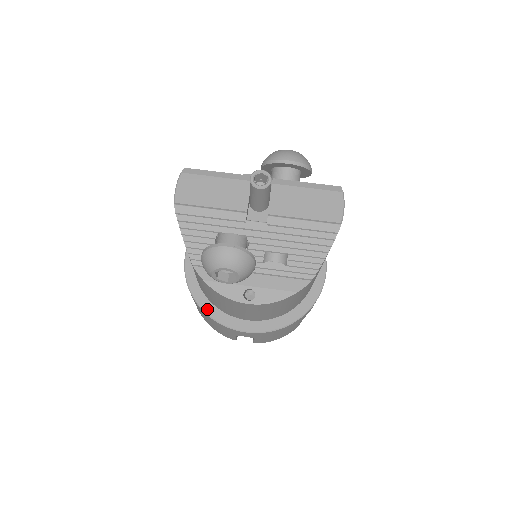
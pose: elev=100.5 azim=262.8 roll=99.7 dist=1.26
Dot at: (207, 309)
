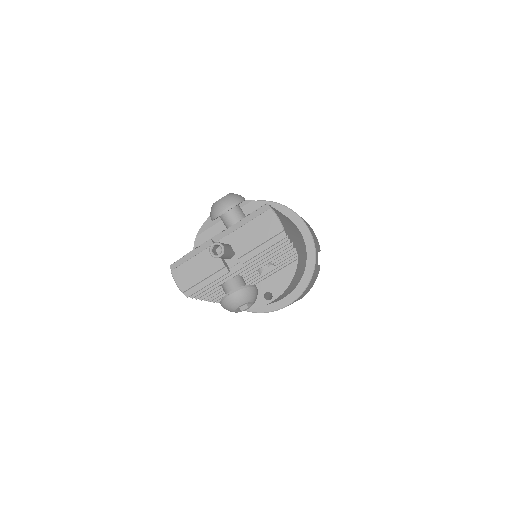
Dot at: (253, 310)
